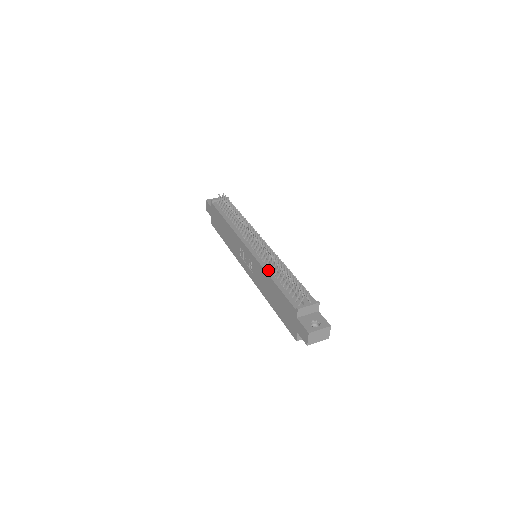
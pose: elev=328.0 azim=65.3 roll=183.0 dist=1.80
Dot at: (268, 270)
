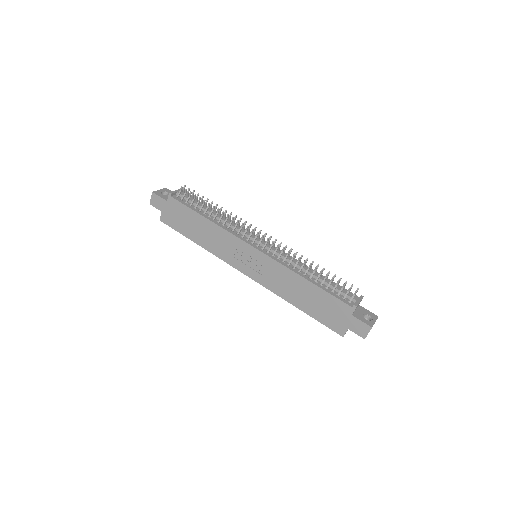
Dot at: (296, 271)
